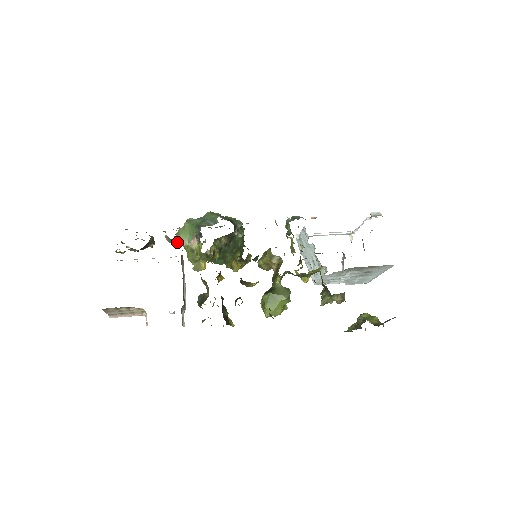
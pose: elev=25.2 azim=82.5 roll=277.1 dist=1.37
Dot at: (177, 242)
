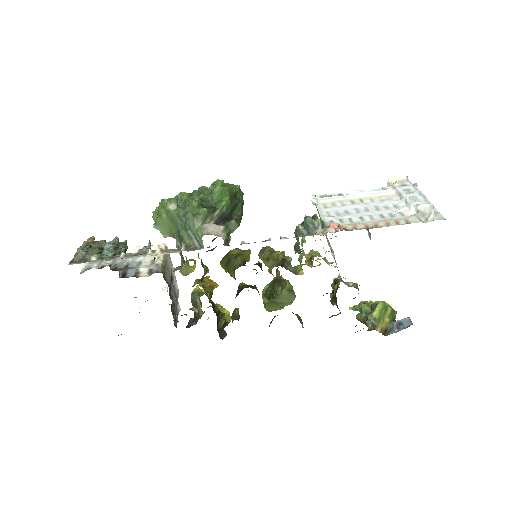
Dot at: occluded
